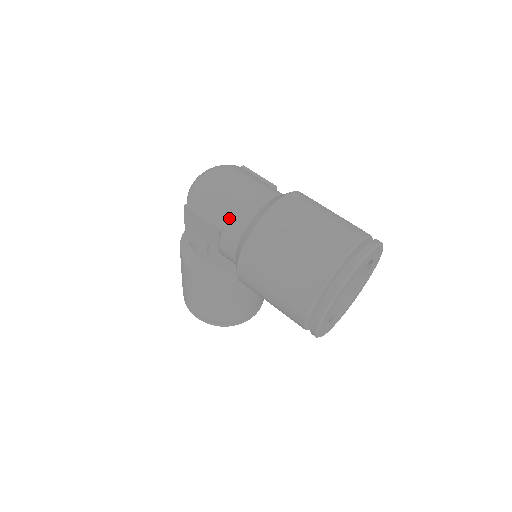
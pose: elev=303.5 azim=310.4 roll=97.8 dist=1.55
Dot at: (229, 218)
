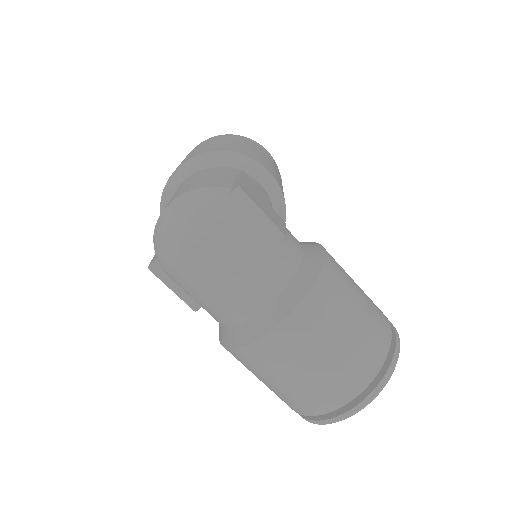
Dot at: (207, 309)
